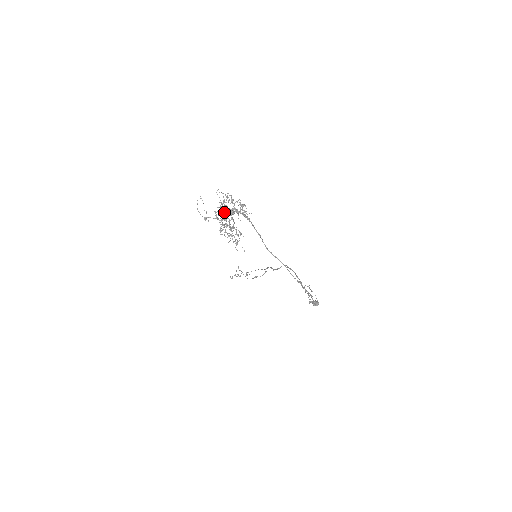
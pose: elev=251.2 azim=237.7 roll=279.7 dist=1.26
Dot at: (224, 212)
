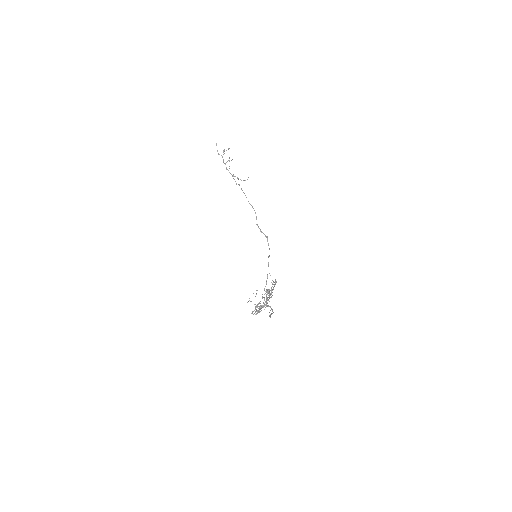
Dot at: occluded
